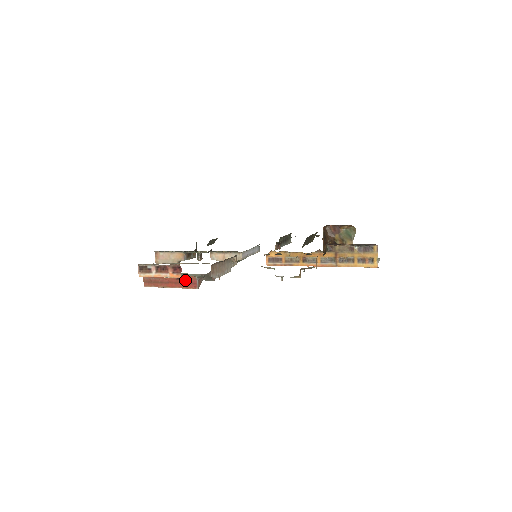
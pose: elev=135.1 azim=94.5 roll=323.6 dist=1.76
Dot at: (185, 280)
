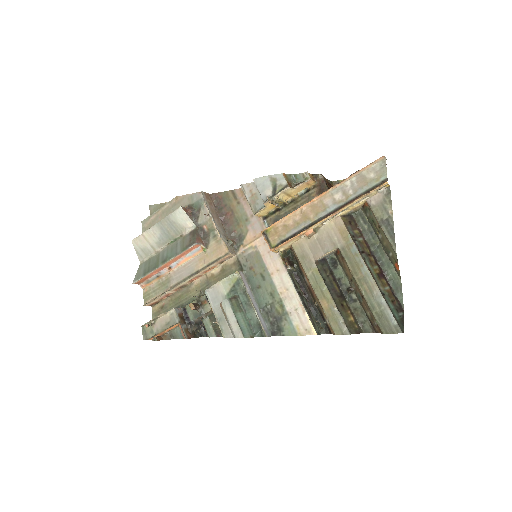
Dot at: occluded
